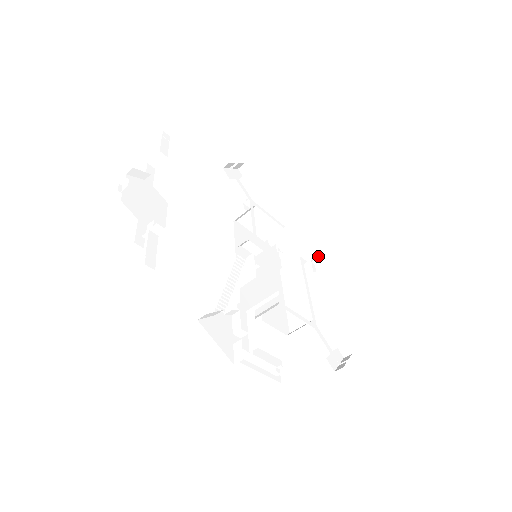
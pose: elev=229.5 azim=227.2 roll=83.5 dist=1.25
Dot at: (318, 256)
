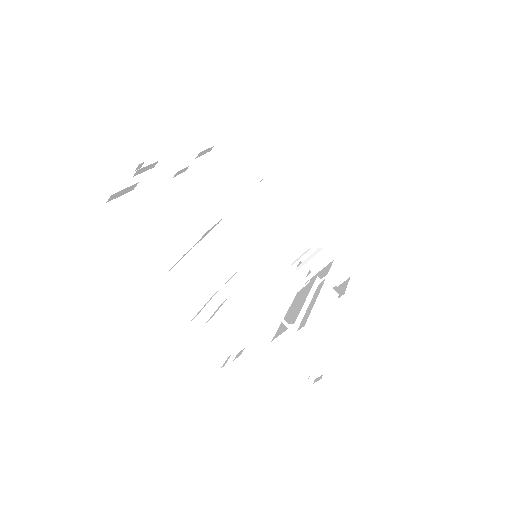
Dot at: (345, 286)
